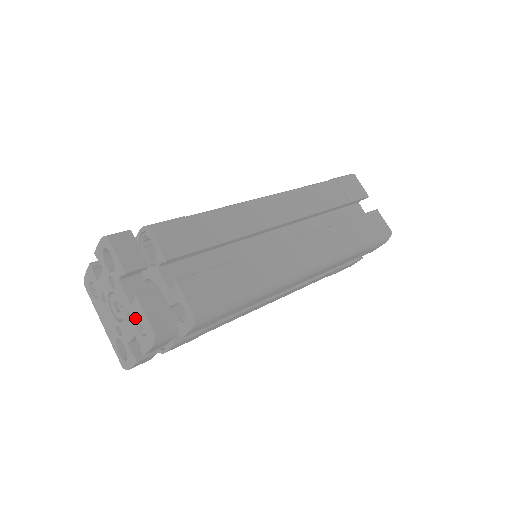
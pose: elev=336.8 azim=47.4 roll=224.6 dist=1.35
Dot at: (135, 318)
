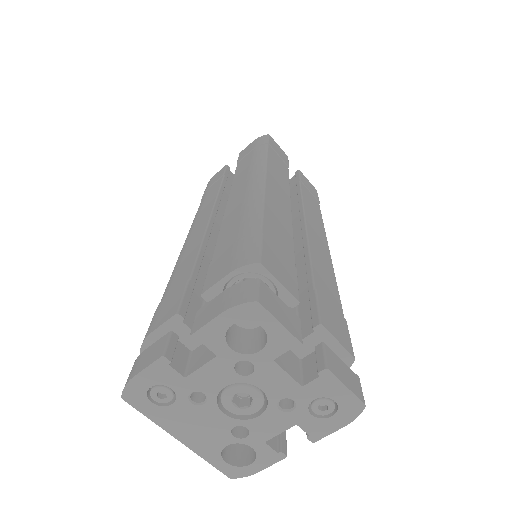
Dot at: (309, 401)
